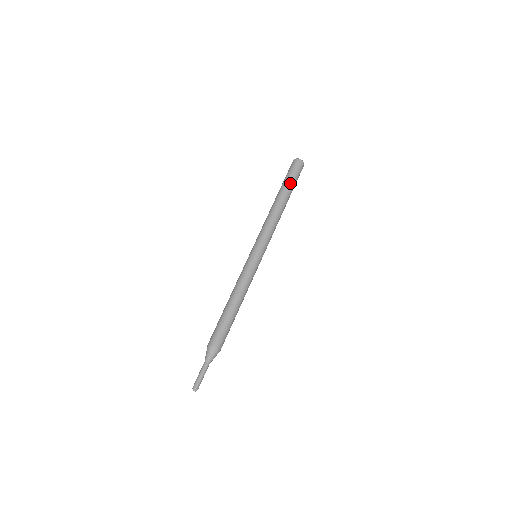
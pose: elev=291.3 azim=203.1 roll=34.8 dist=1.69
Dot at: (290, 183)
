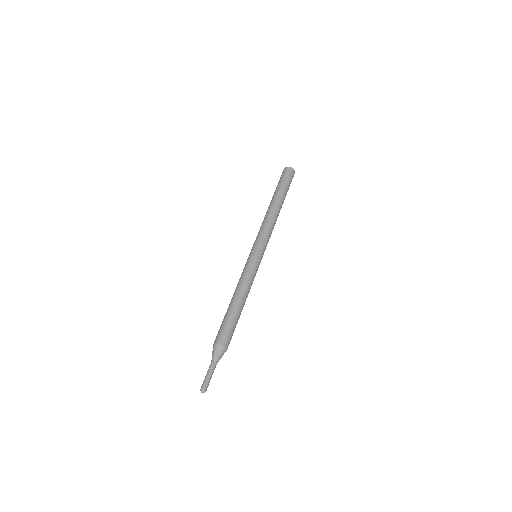
Dot at: (286, 189)
